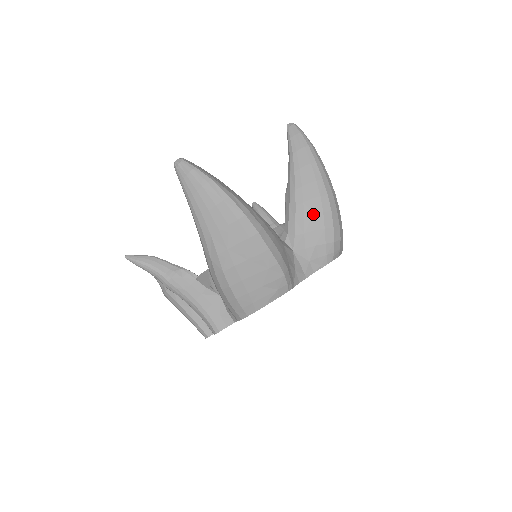
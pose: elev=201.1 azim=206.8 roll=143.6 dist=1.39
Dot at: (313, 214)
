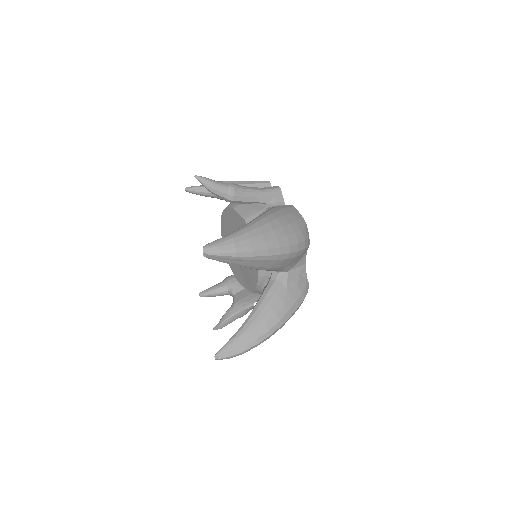
Dot at: (282, 264)
